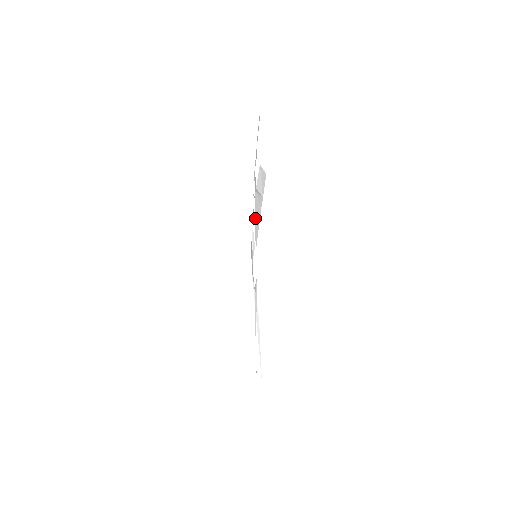
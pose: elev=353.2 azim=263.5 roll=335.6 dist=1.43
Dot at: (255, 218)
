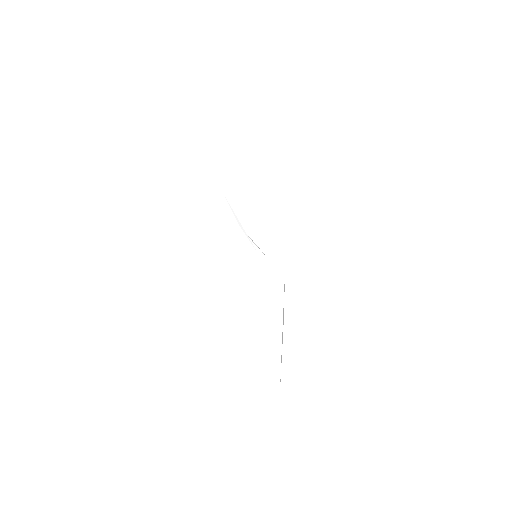
Dot at: (237, 218)
